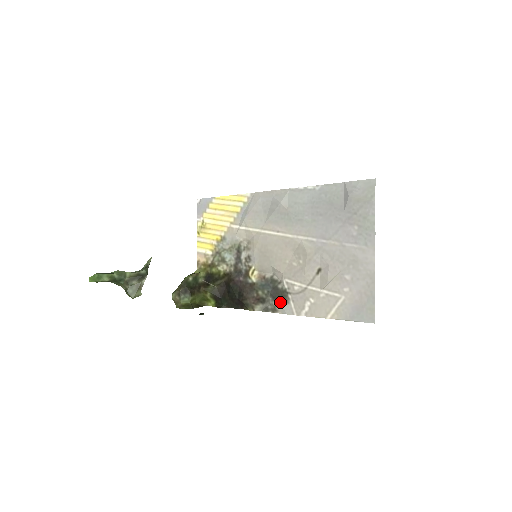
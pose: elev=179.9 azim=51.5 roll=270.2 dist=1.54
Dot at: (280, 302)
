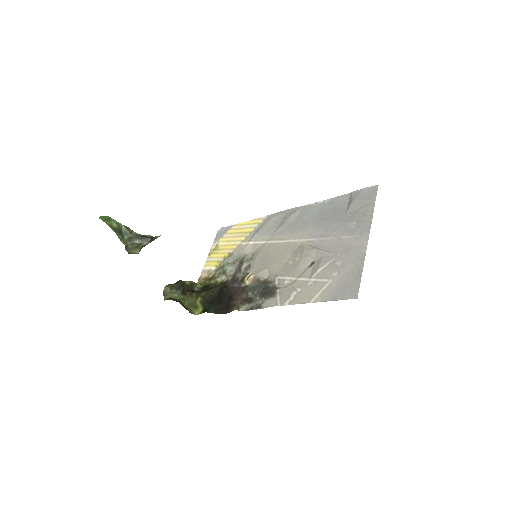
Dot at: (267, 297)
